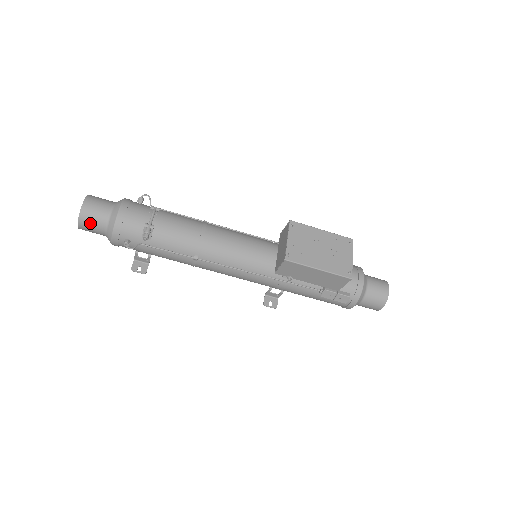
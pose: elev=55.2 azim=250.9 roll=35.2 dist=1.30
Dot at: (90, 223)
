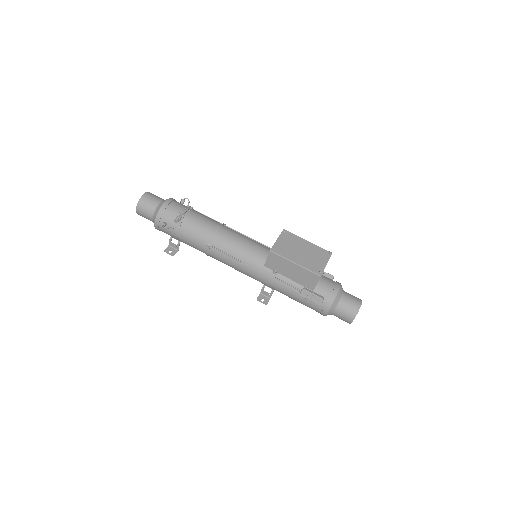
Dot at: (144, 208)
